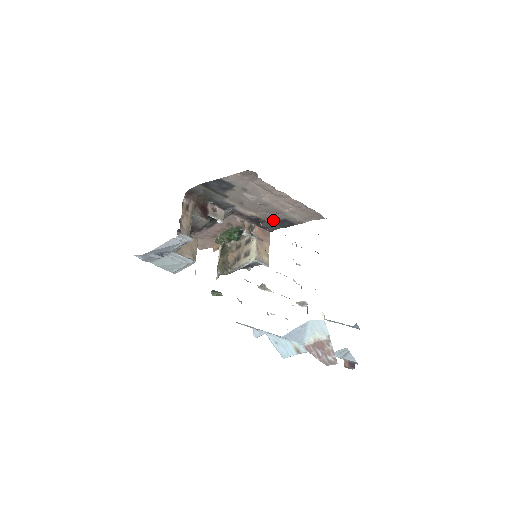
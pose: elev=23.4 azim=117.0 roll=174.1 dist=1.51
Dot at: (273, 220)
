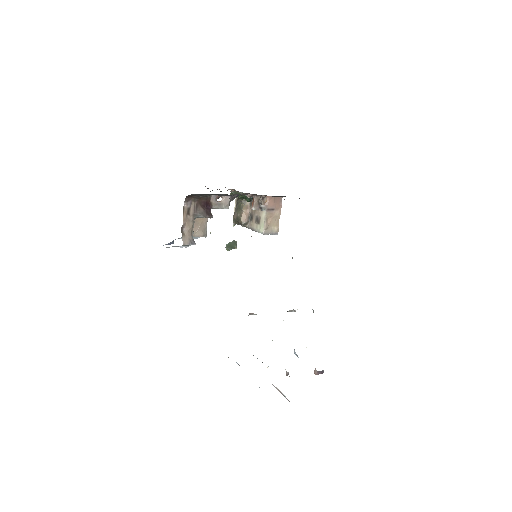
Dot at: occluded
